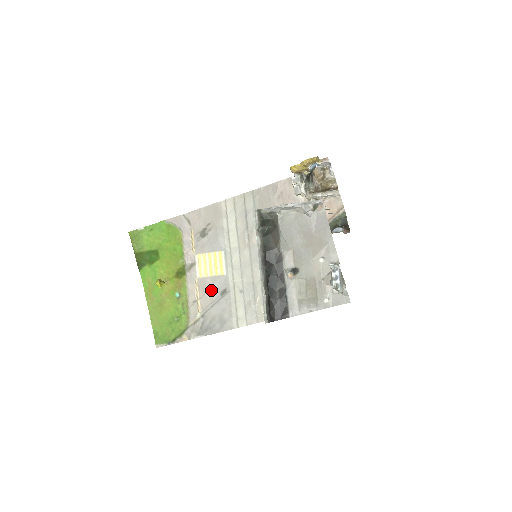
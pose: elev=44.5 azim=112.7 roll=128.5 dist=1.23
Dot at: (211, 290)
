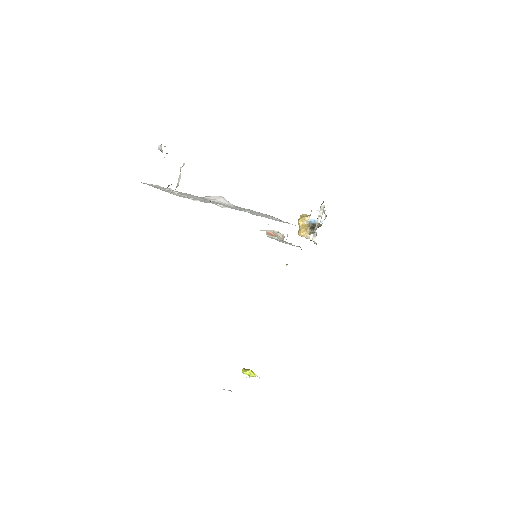
Dot at: occluded
